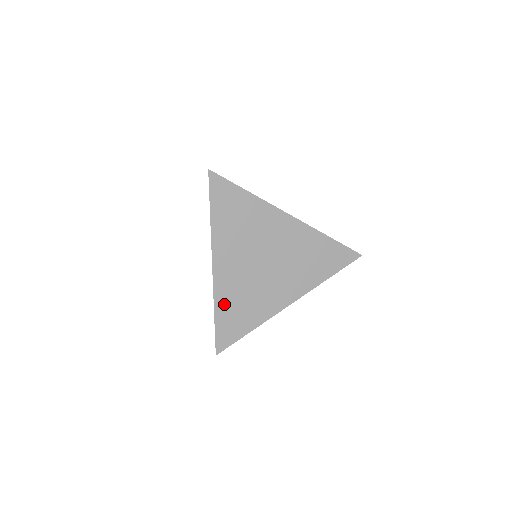
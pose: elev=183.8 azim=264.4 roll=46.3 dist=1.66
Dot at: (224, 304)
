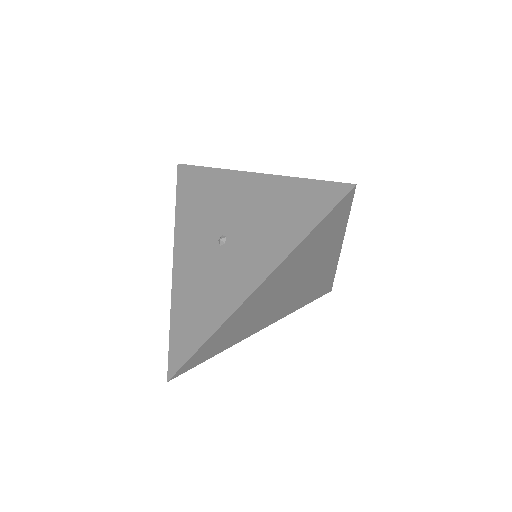
Dot at: (222, 331)
